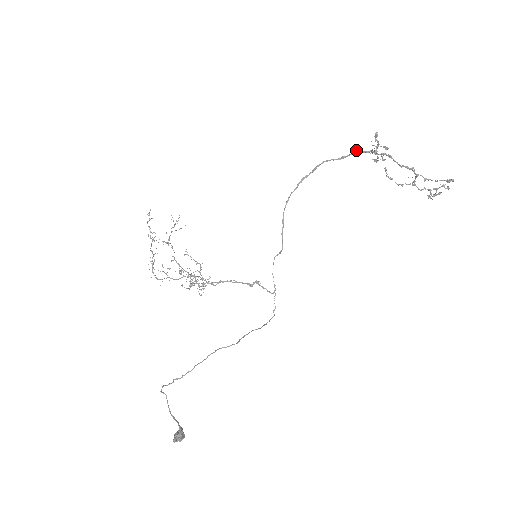
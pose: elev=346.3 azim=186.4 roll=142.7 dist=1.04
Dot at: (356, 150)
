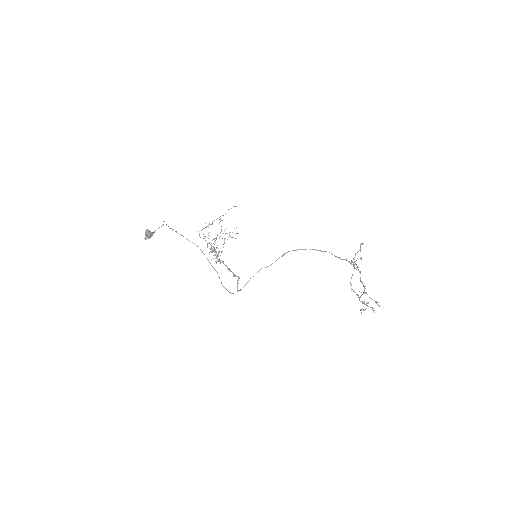
Dot at: occluded
